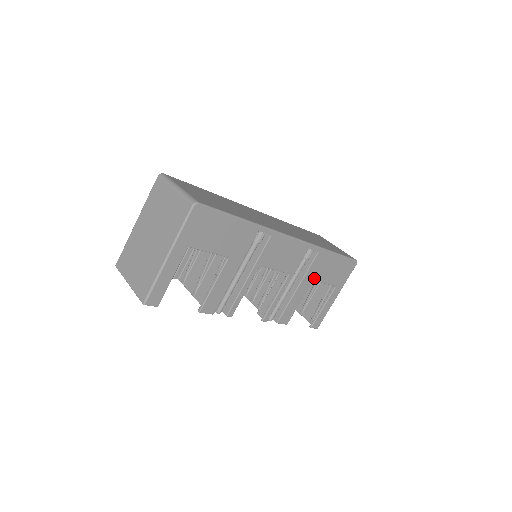
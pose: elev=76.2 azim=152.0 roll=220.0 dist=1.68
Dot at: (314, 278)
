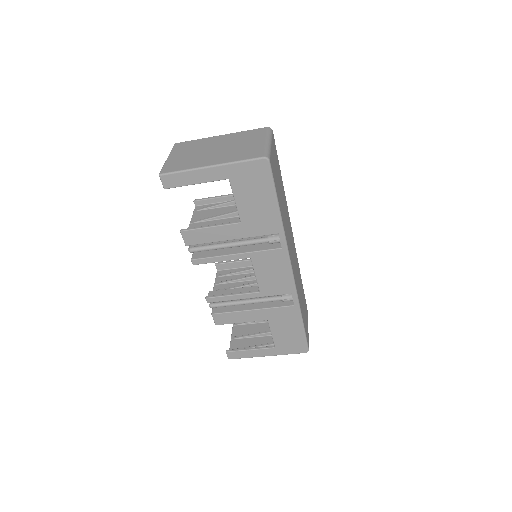
Dot at: (270, 319)
